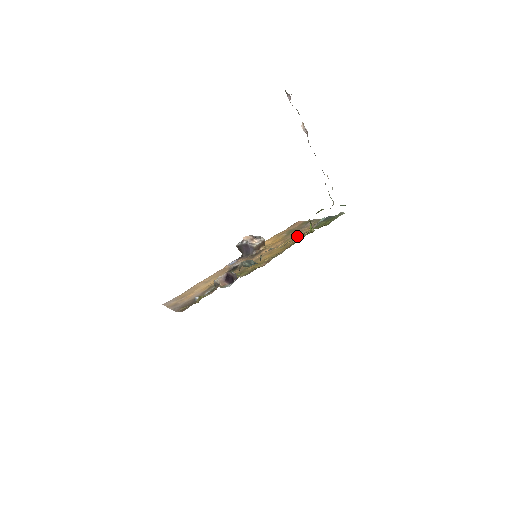
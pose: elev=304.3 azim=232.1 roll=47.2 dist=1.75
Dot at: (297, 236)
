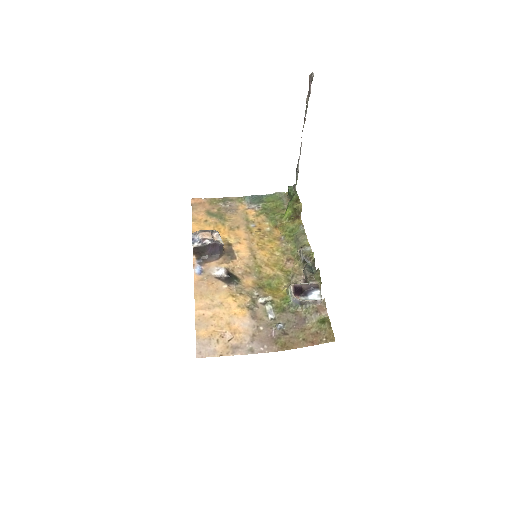
Dot at: (254, 222)
